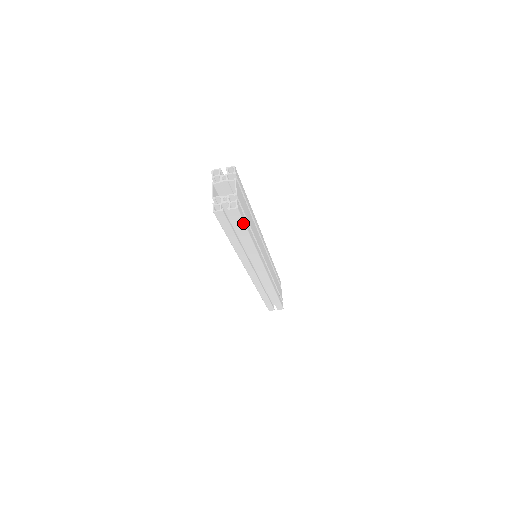
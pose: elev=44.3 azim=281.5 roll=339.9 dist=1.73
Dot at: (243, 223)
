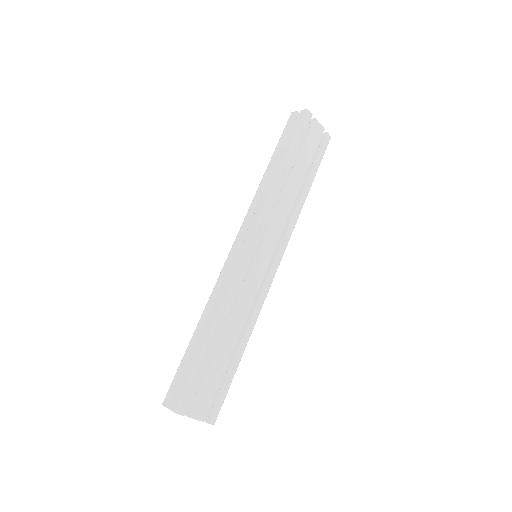
Dot at: (226, 393)
